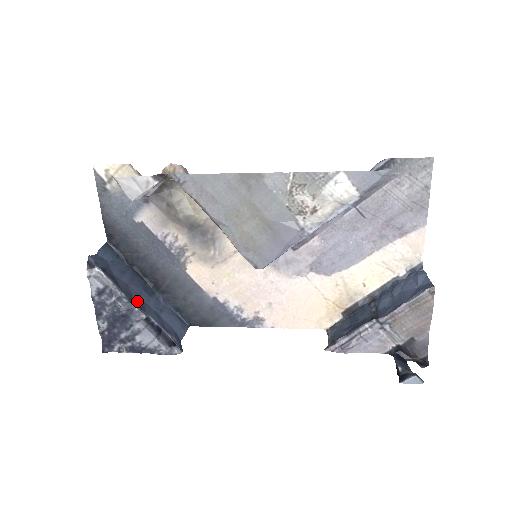
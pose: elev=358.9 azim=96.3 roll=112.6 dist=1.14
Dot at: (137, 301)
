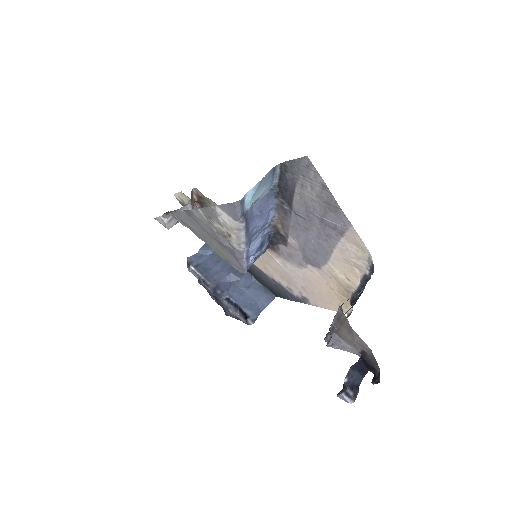
Dot at: (223, 285)
